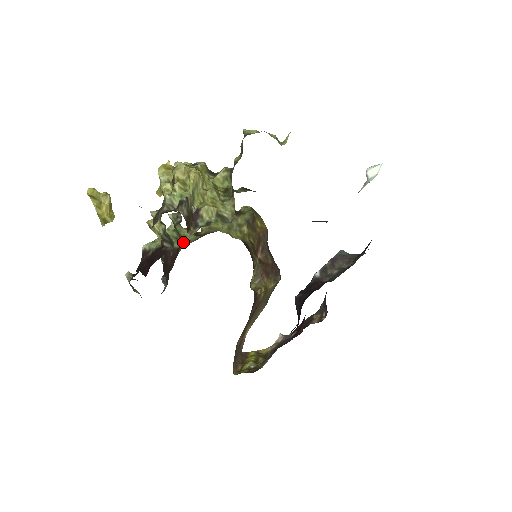
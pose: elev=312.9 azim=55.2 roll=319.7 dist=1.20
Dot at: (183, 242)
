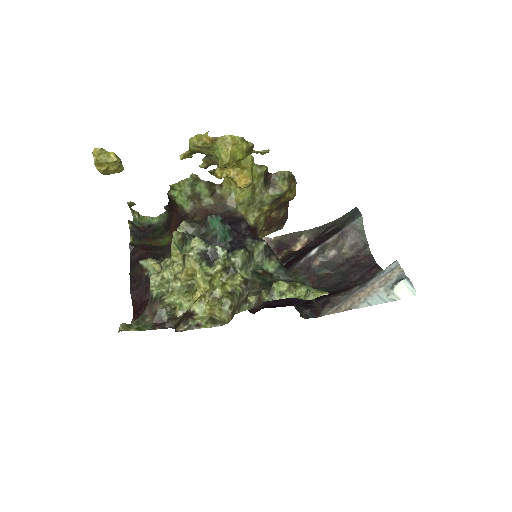
Dot at: (194, 203)
